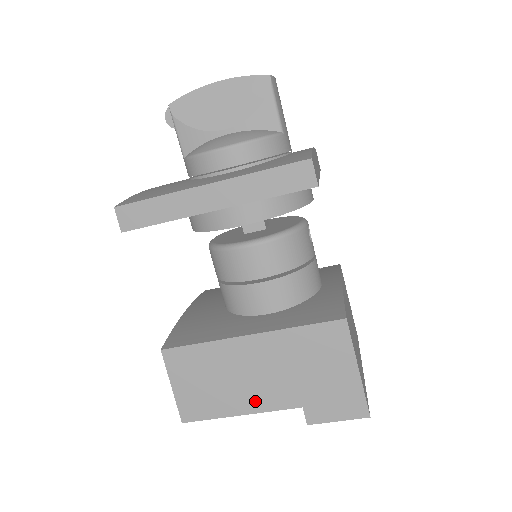
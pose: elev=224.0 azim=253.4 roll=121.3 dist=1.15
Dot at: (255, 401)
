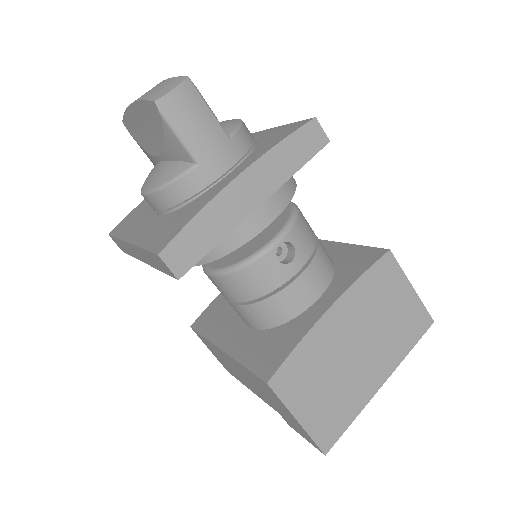
Dot at: (252, 389)
